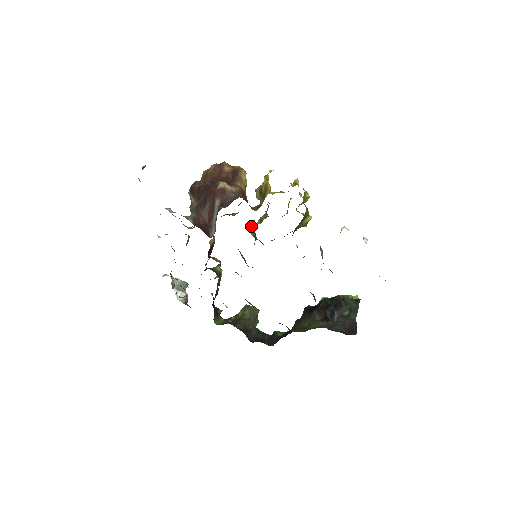
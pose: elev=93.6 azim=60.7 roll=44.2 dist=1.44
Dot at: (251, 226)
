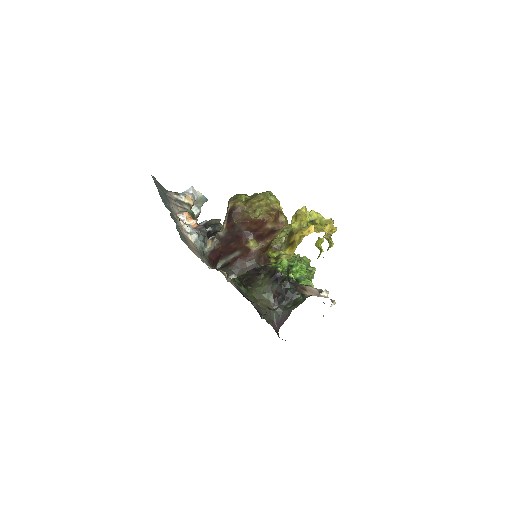
Dot at: occluded
